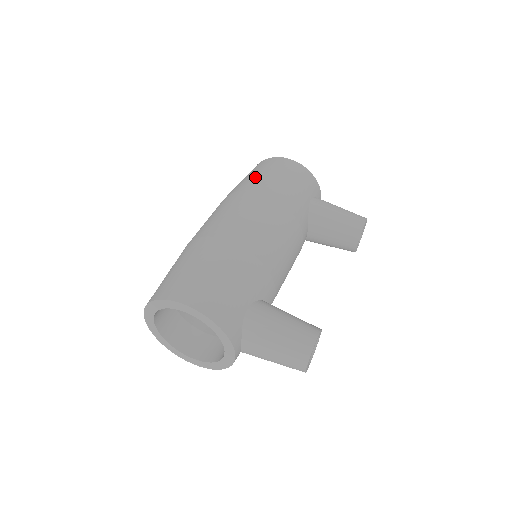
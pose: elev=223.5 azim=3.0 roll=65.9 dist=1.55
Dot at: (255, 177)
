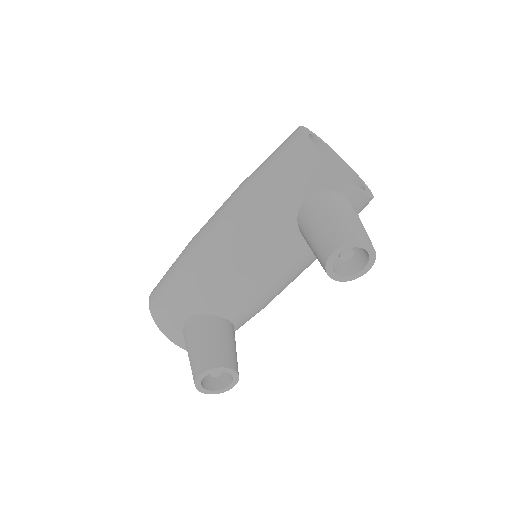
Dot at: (260, 165)
